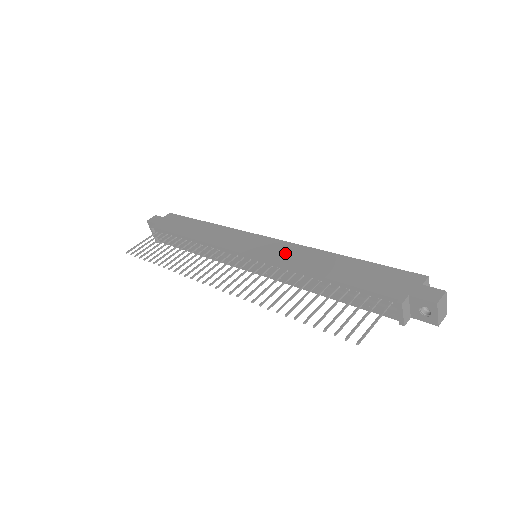
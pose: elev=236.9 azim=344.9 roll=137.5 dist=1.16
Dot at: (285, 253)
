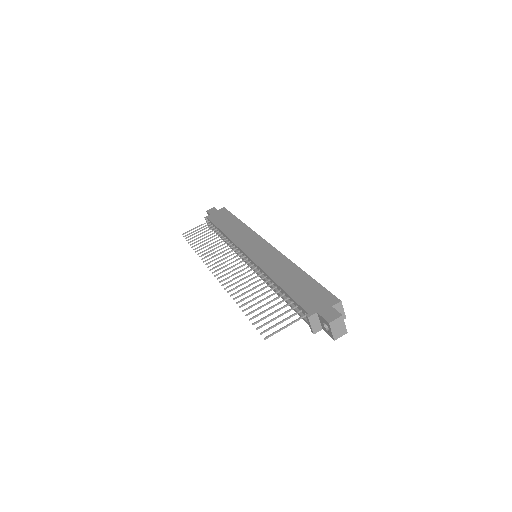
Dot at: (269, 259)
